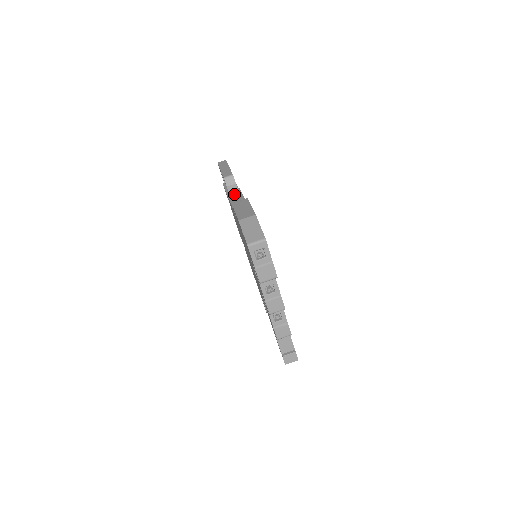
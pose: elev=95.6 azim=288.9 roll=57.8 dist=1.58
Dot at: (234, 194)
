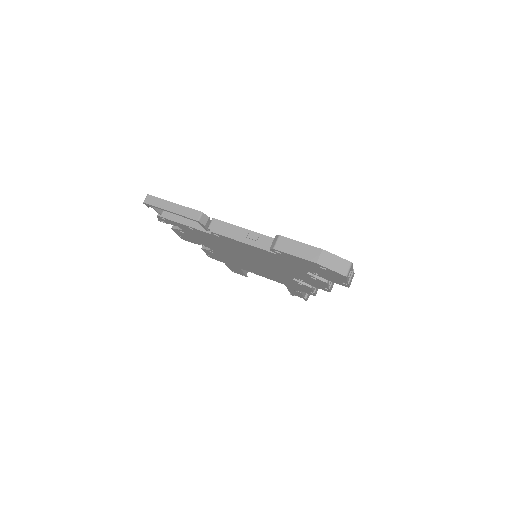
Dot at: (221, 229)
